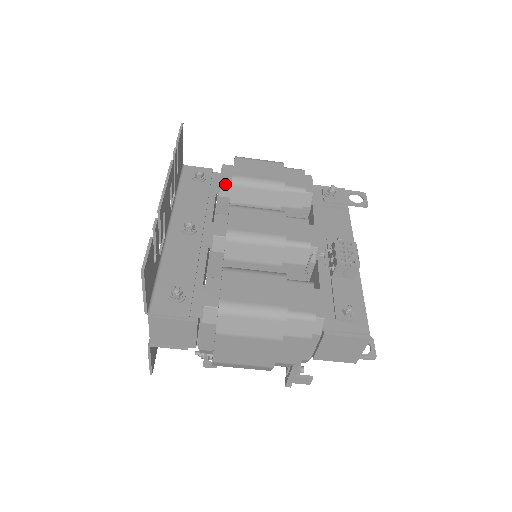
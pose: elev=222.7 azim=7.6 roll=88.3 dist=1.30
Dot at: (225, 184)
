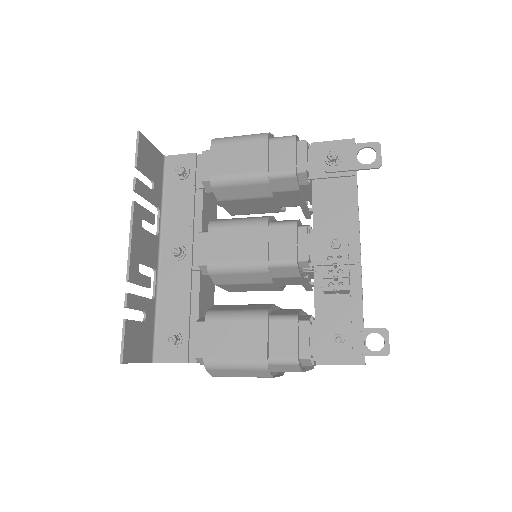
Dot at: (207, 182)
